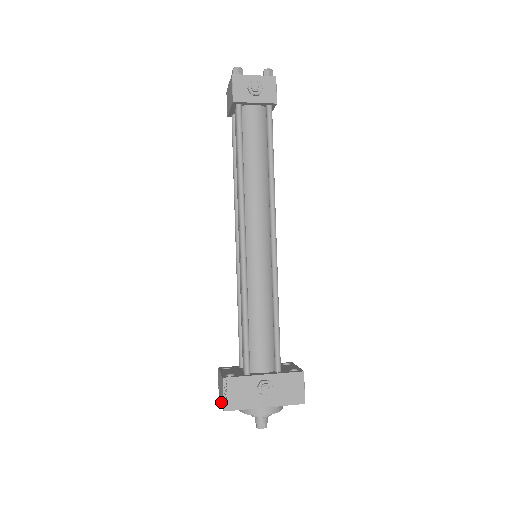
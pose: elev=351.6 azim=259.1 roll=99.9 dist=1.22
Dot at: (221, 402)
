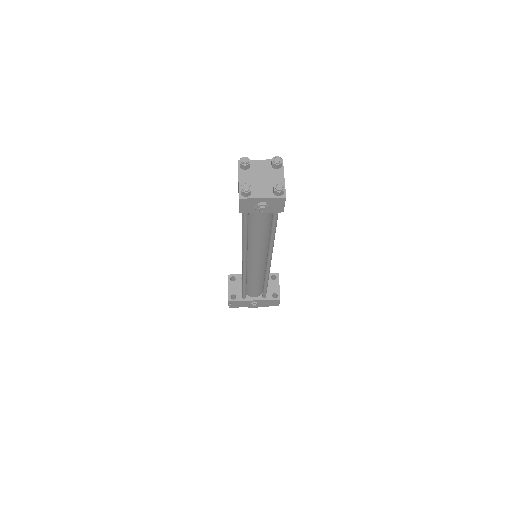
Dot at: occluded
